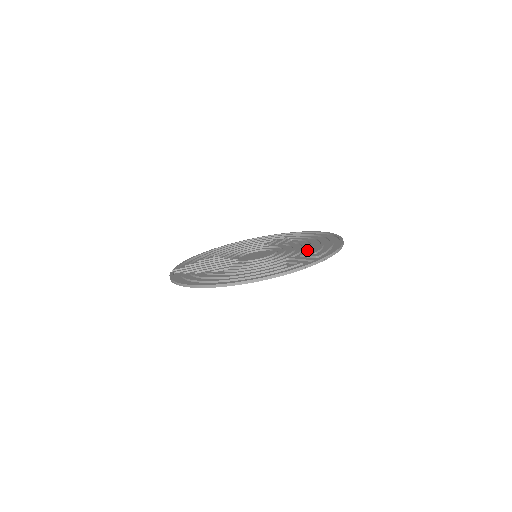
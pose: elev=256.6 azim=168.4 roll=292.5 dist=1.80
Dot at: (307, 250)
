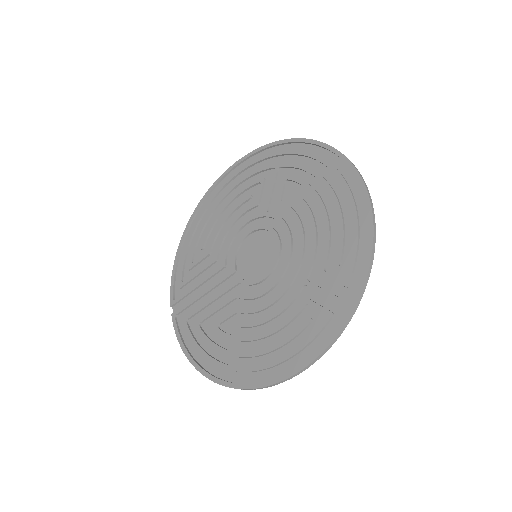
Dot at: (324, 250)
